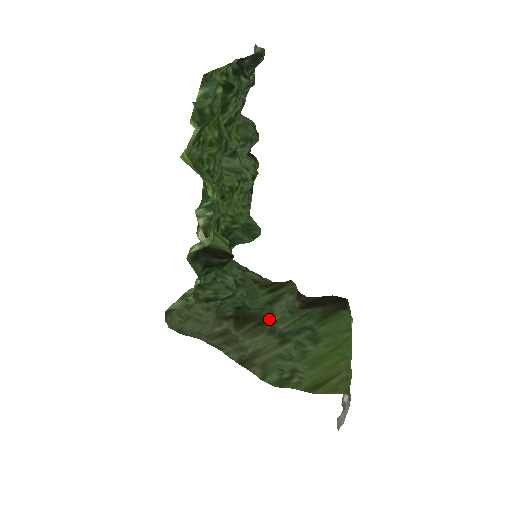
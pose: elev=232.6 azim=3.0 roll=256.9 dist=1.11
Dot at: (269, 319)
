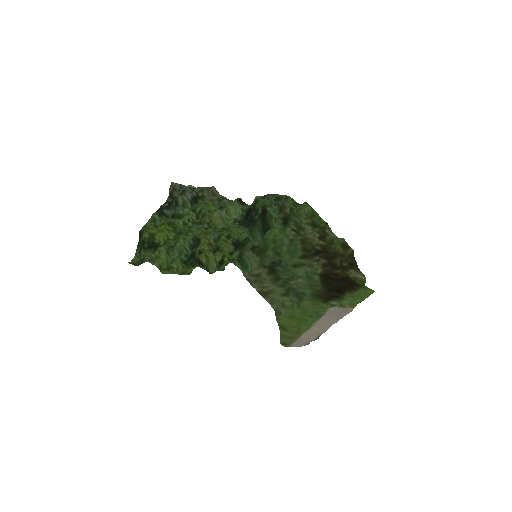
Dot at: (285, 278)
